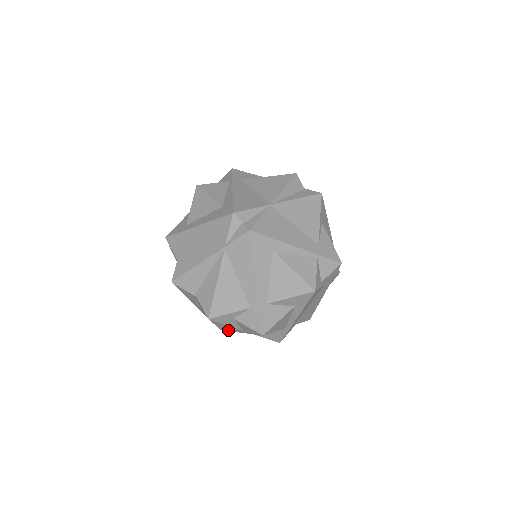
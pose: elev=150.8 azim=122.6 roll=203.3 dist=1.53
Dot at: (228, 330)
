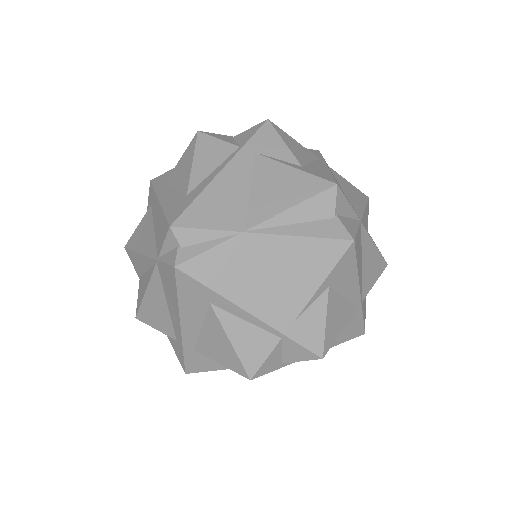
Dot at: occluded
